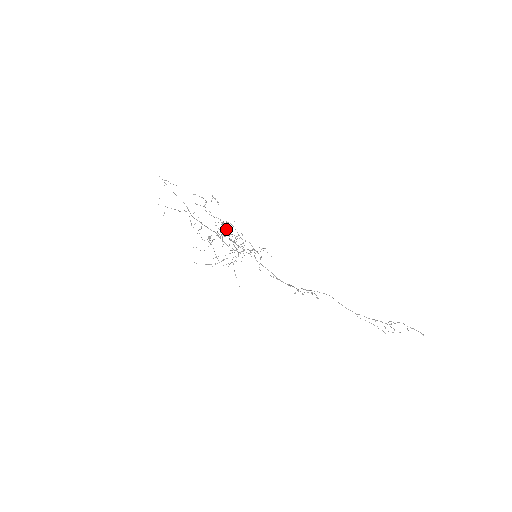
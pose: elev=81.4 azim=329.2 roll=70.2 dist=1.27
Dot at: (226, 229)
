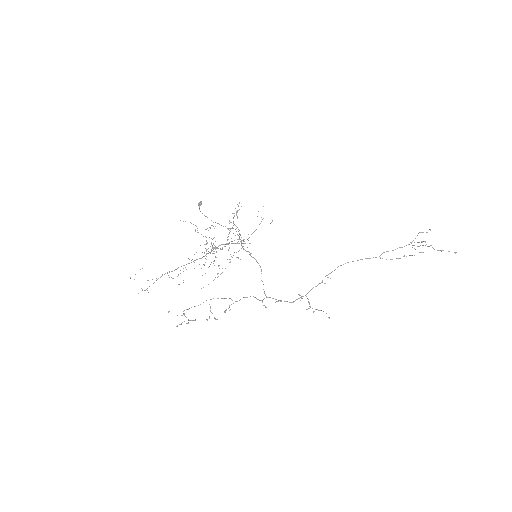
Dot at: occluded
